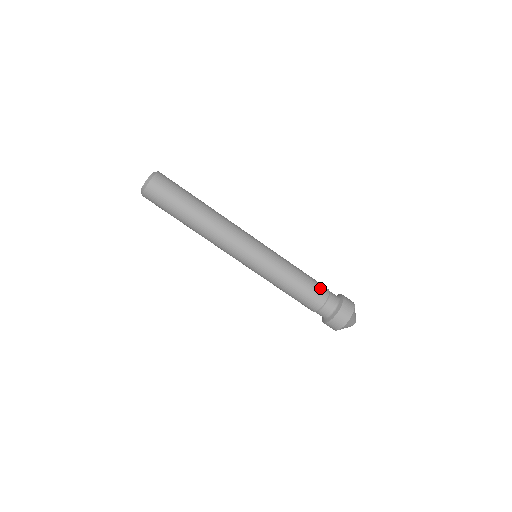
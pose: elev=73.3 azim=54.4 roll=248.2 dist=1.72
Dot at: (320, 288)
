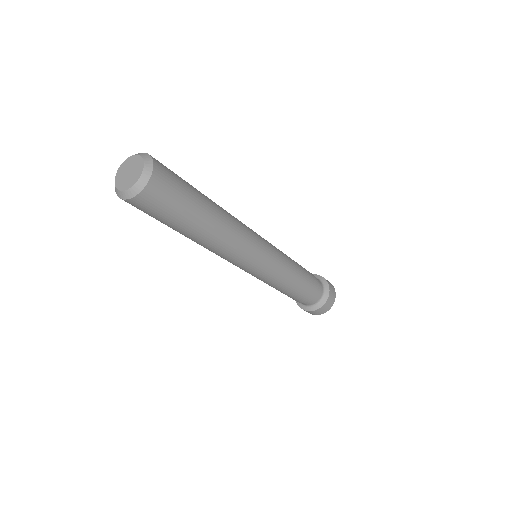
Dot at: (313, 279)
